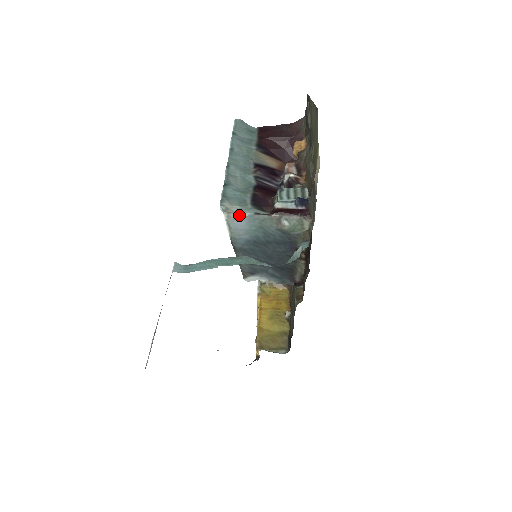
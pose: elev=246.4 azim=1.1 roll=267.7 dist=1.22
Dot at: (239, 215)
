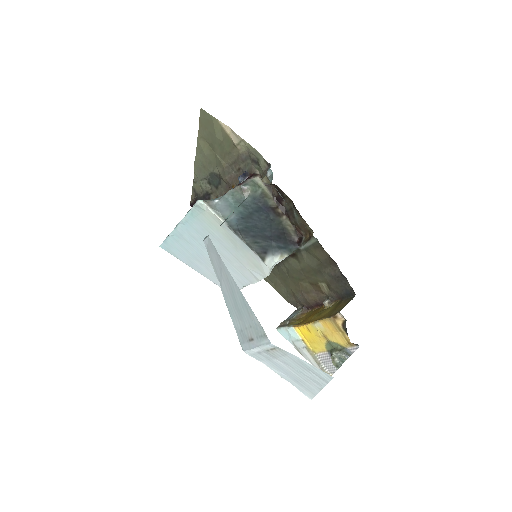
Dot at: (215, 202)
